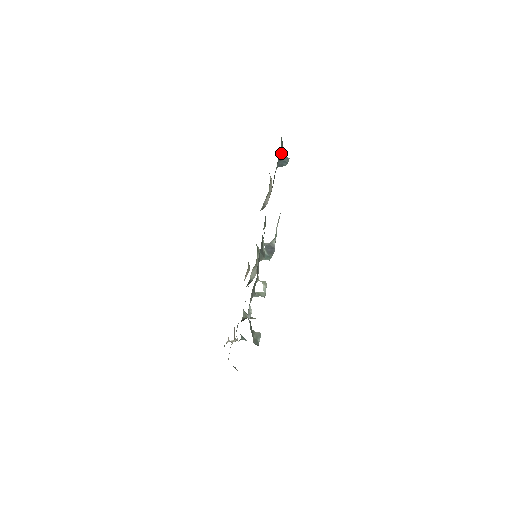
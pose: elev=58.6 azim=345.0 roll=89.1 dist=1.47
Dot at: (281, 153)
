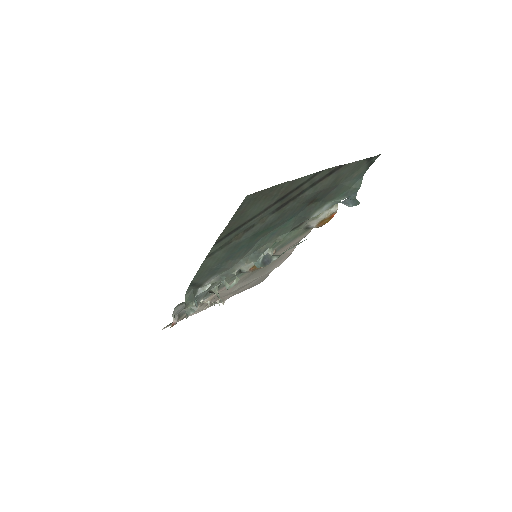
Dot at: (355, 193)
